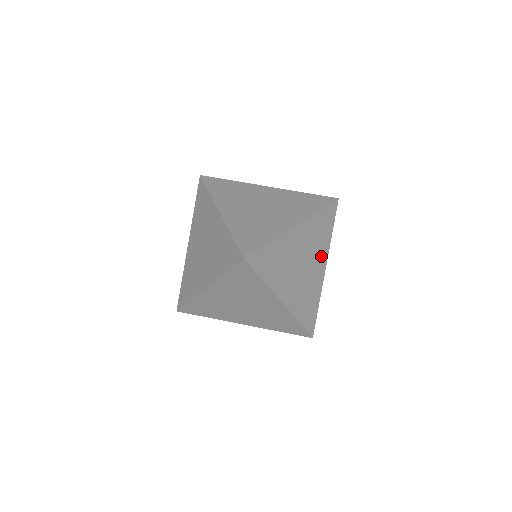
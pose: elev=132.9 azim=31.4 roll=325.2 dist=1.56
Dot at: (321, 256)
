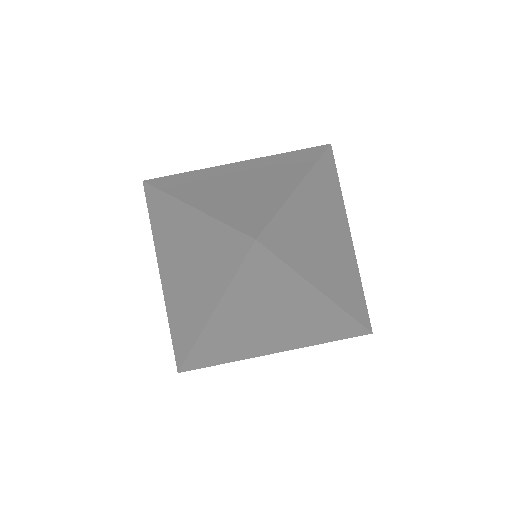
Dot at: (291, 341)
